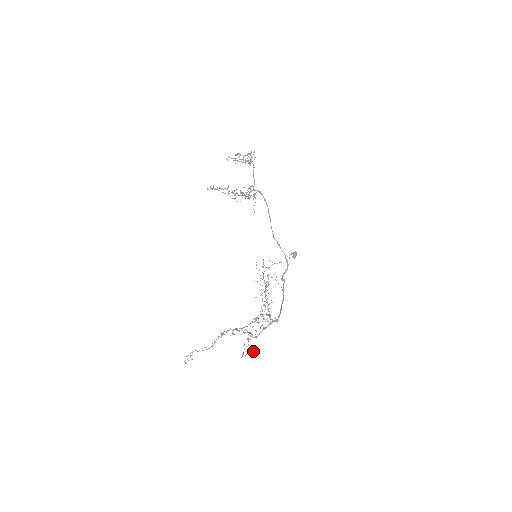
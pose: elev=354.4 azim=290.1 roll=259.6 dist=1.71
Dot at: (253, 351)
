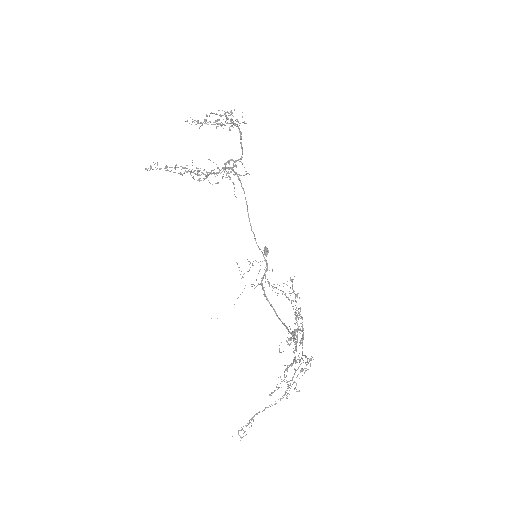
Dot at: (289, 385)
